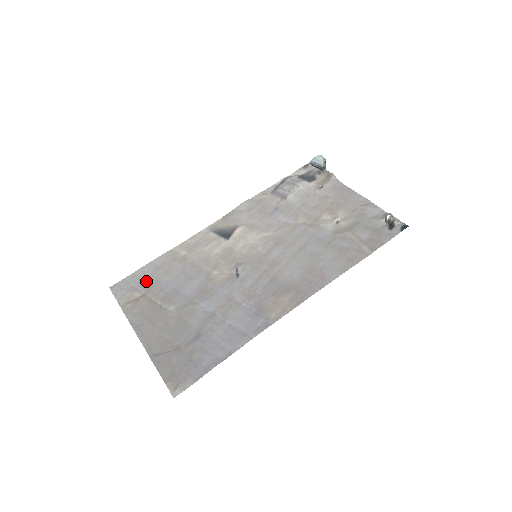
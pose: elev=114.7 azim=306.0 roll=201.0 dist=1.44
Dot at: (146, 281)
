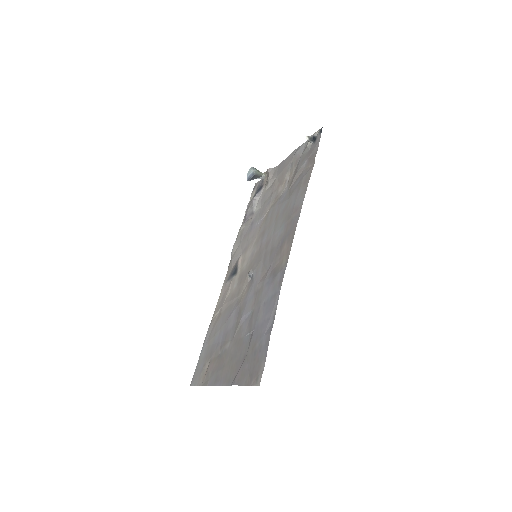
Dot at: (207, 353)
